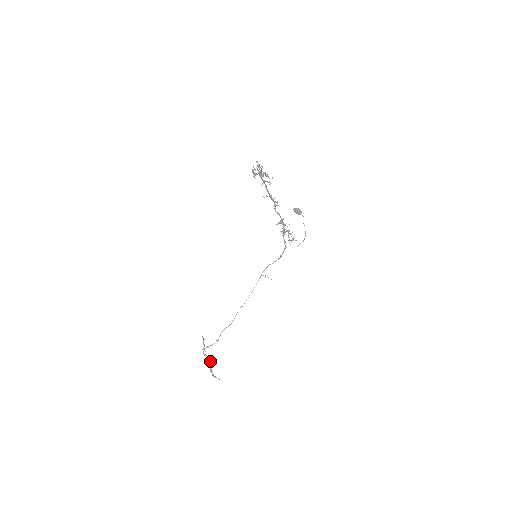
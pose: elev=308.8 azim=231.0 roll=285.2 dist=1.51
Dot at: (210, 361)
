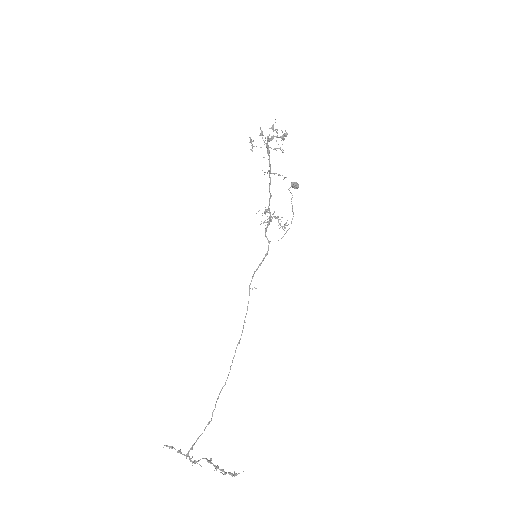
Dot at: (211, 462)
